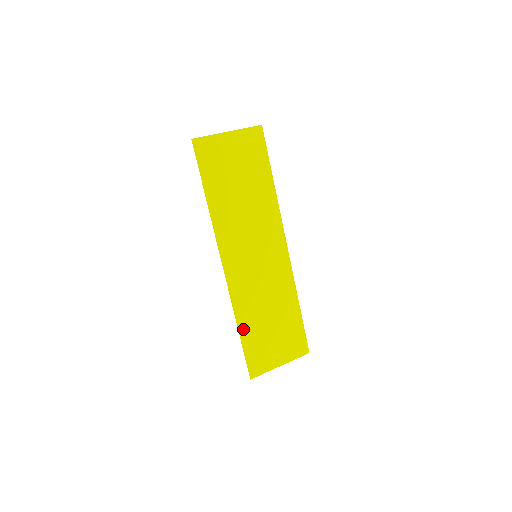
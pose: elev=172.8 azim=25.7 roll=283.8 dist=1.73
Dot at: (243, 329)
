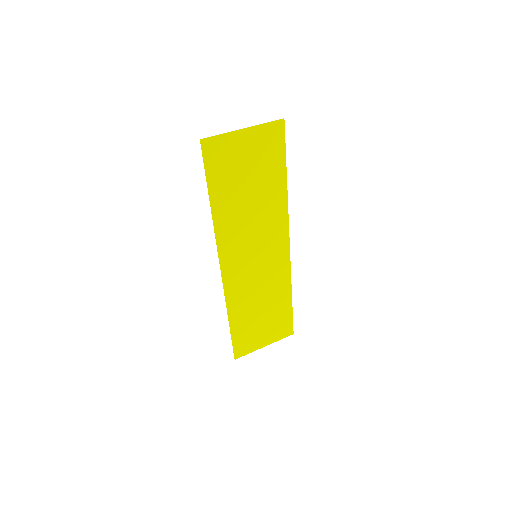
Dot at: (233, 321)
